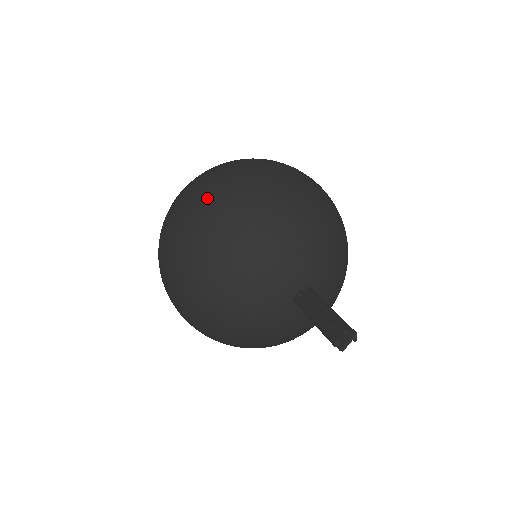
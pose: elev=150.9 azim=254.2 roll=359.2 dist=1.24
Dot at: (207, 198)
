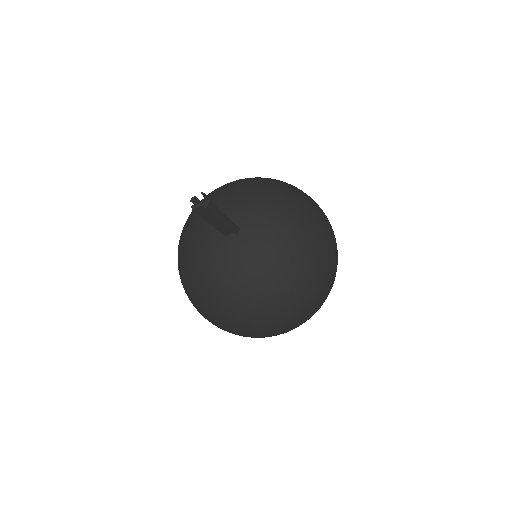
Dot at: occluded
